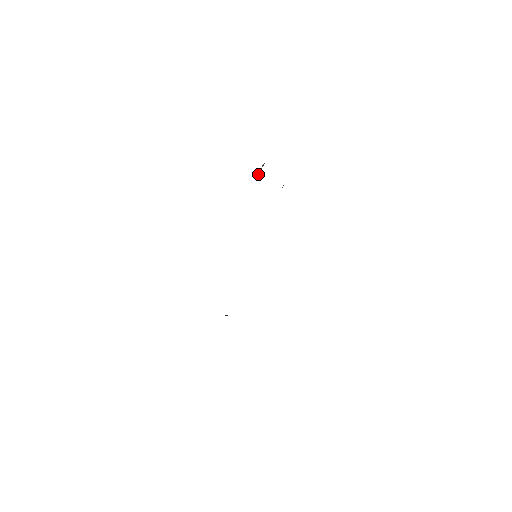
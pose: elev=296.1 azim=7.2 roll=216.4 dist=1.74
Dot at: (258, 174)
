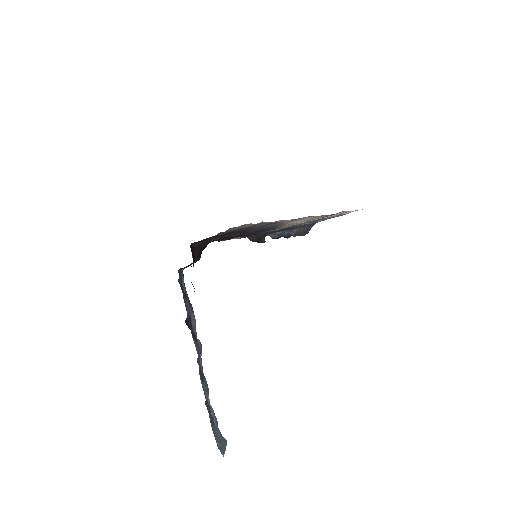
Dot at: occluded
